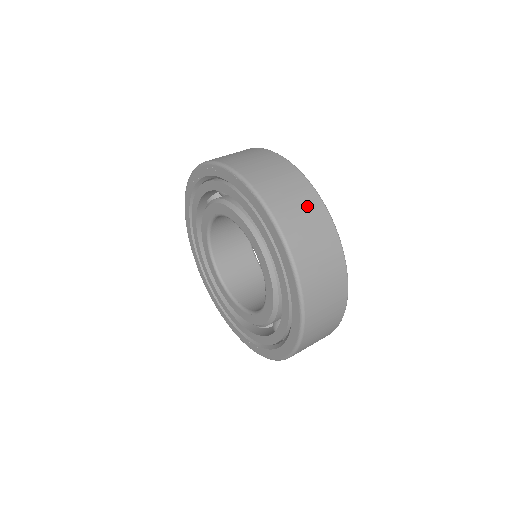
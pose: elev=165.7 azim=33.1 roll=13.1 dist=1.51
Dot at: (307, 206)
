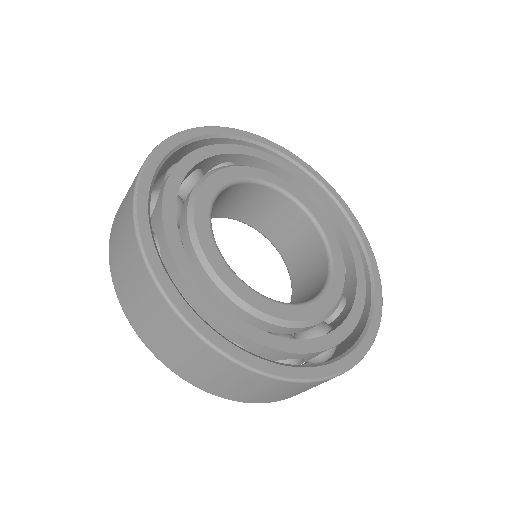
Dot at: (138, 283)
